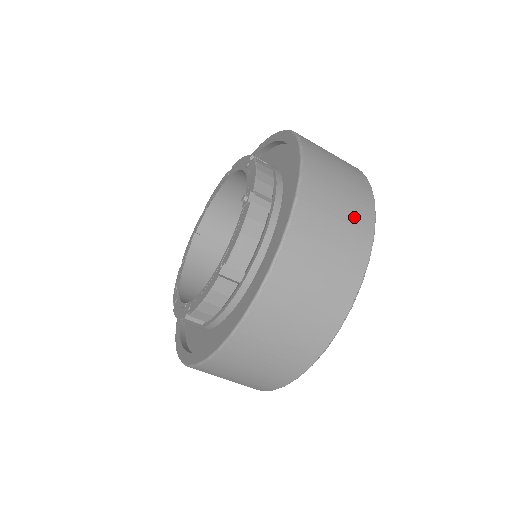
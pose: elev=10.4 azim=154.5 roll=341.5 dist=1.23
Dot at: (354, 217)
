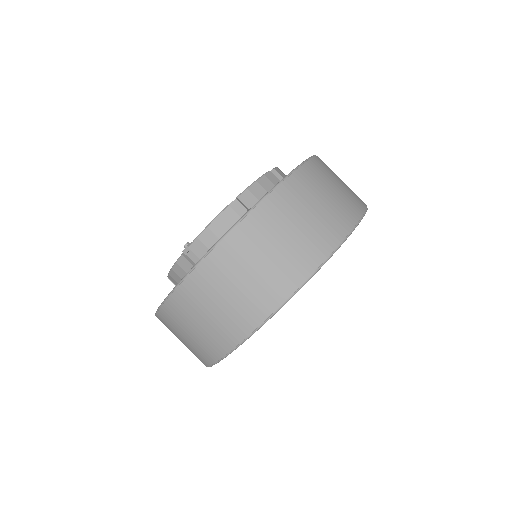
Dot at: (222, 327)
